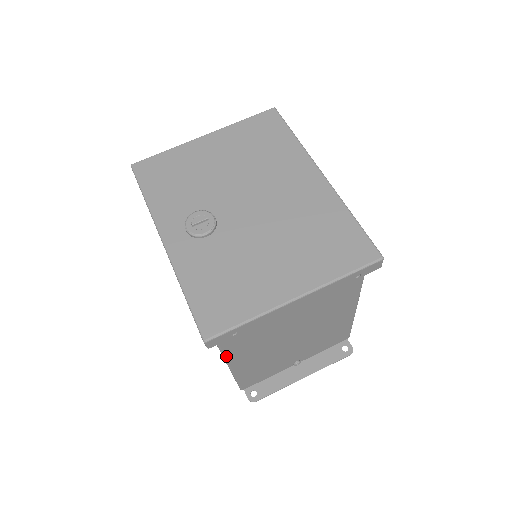
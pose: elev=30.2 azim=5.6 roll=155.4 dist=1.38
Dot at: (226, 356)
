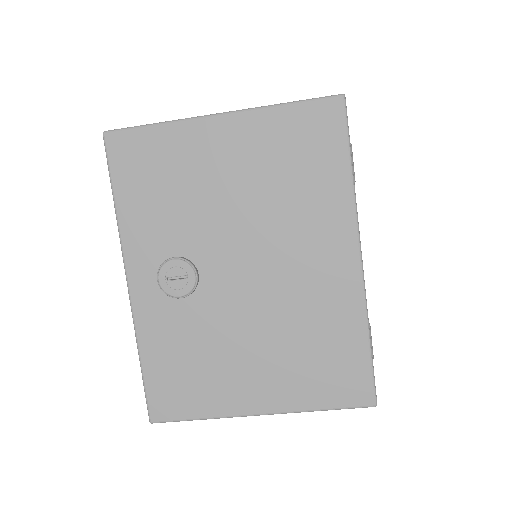
Dot at: occluded
